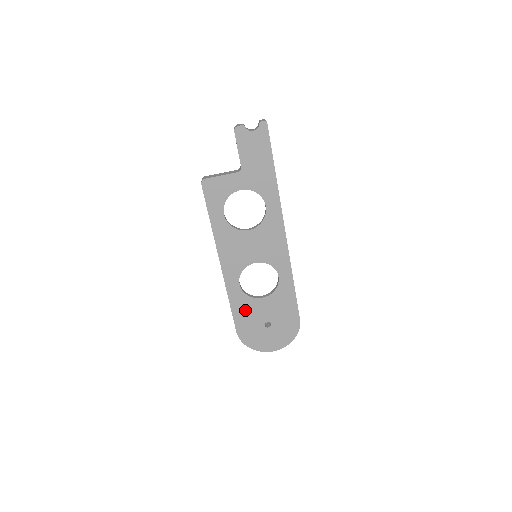
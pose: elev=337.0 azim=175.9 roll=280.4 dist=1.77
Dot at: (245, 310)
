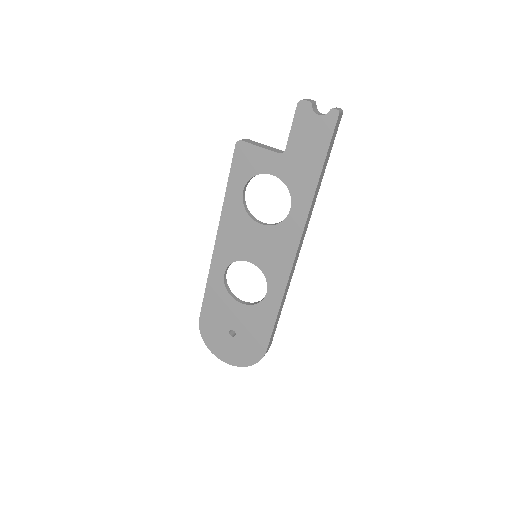
Dot at: (218, 303)
